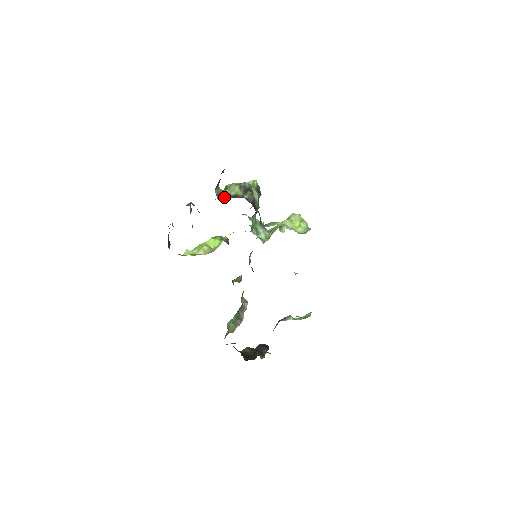
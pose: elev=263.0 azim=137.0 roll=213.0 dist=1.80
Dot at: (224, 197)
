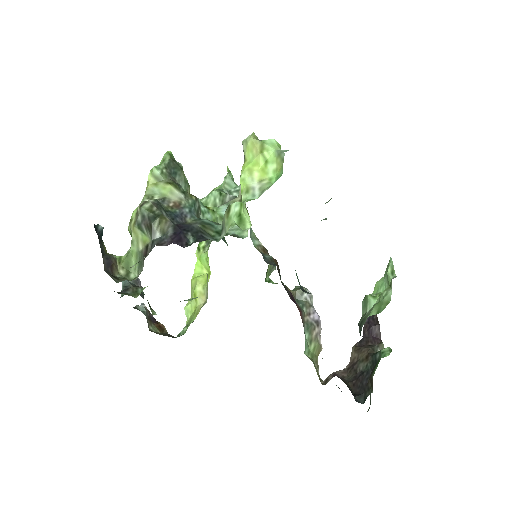
Dot at: (137, 265)
